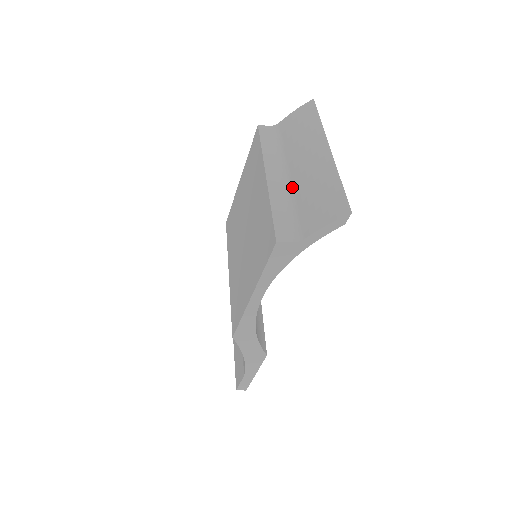
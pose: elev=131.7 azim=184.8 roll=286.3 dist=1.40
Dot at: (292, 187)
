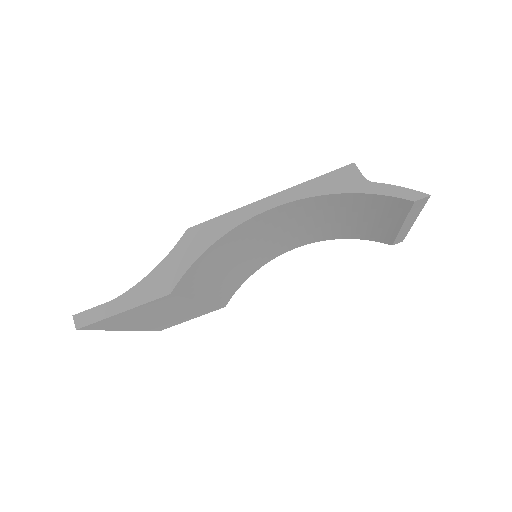
Dot at: occluded
